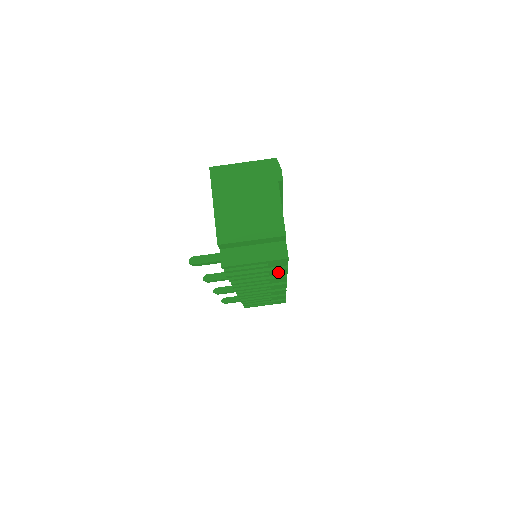
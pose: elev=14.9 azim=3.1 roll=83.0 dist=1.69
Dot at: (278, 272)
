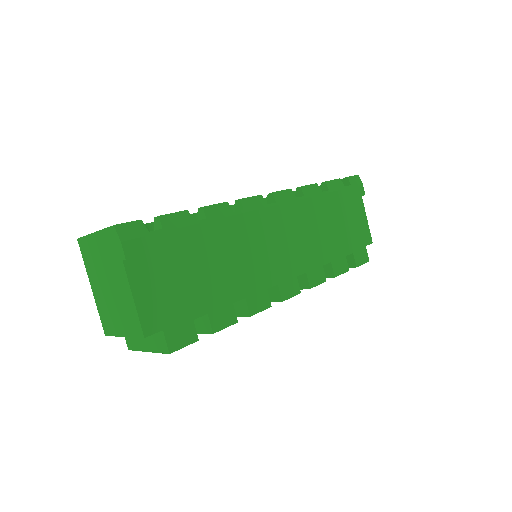
Dot at: occluded
